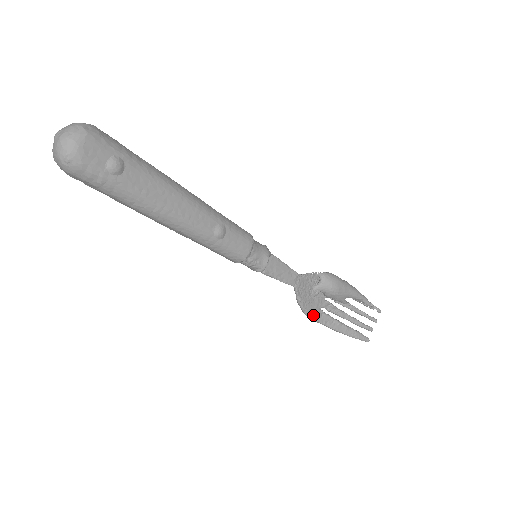
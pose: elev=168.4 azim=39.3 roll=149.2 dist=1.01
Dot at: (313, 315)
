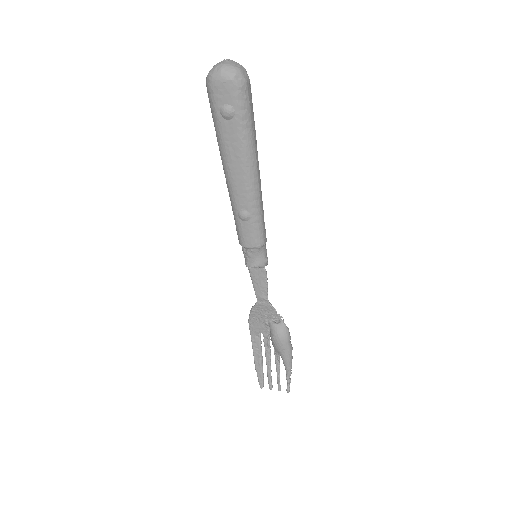
Dot at: (252, 327)
